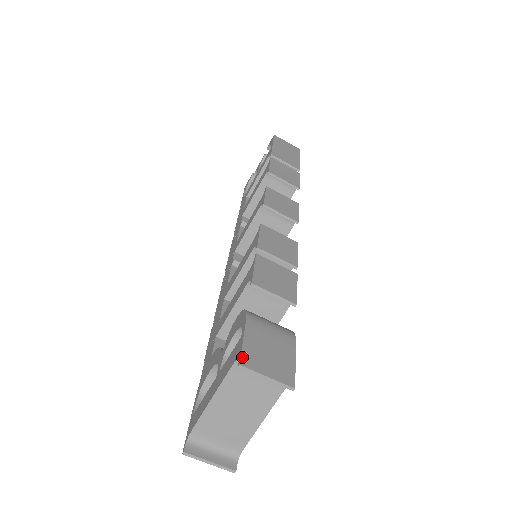
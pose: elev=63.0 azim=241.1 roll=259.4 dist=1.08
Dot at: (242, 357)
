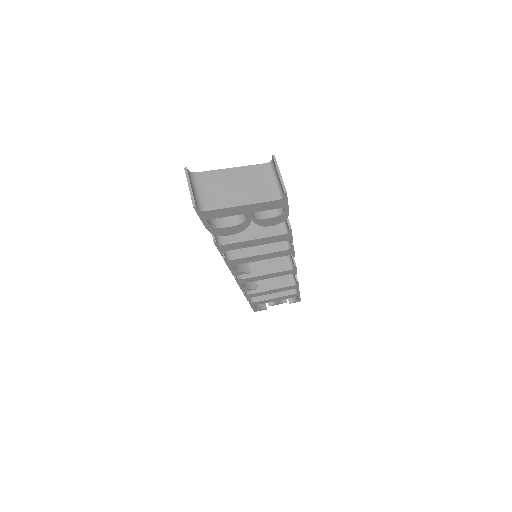
Dot at: occluded
